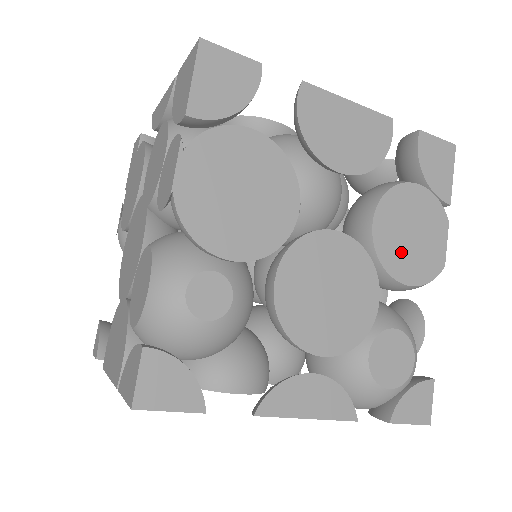
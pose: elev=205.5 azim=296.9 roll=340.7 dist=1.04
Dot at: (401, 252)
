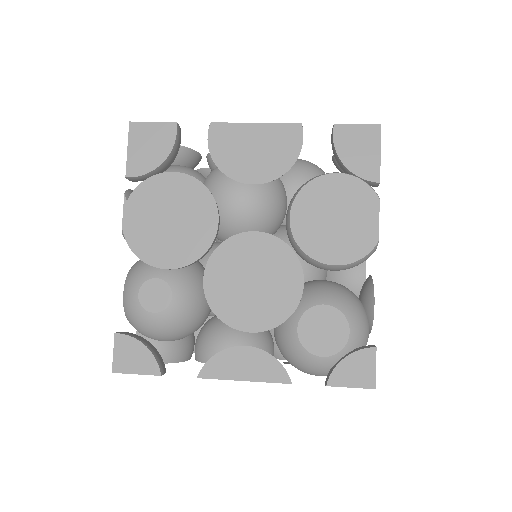
Dot at: (324, 237)
